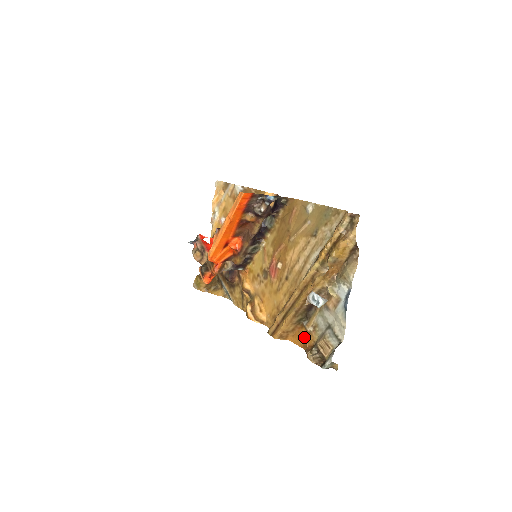
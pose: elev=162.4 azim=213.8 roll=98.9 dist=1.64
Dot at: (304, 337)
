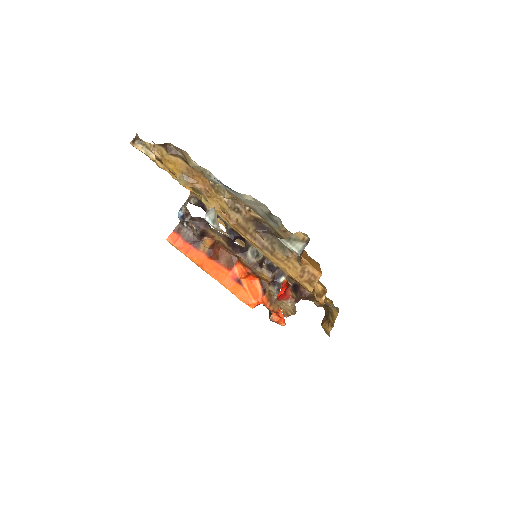
Dot at: (305, 254)
